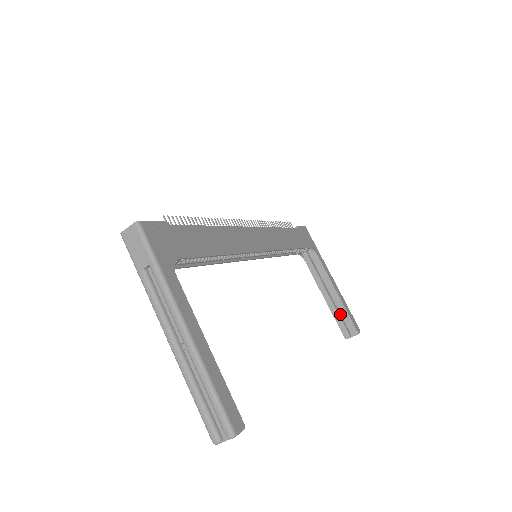
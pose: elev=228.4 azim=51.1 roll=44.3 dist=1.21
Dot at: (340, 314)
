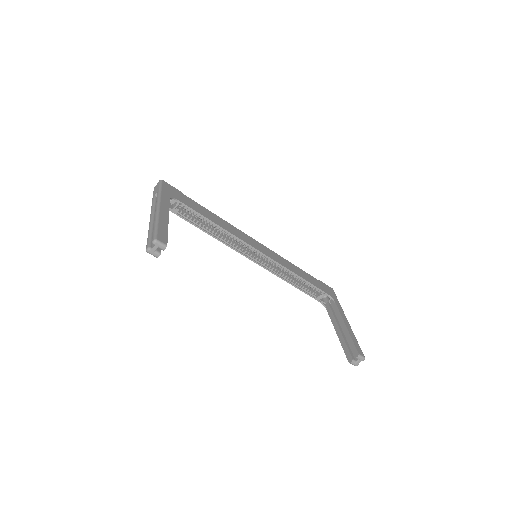
Dot at: (348, 345)
